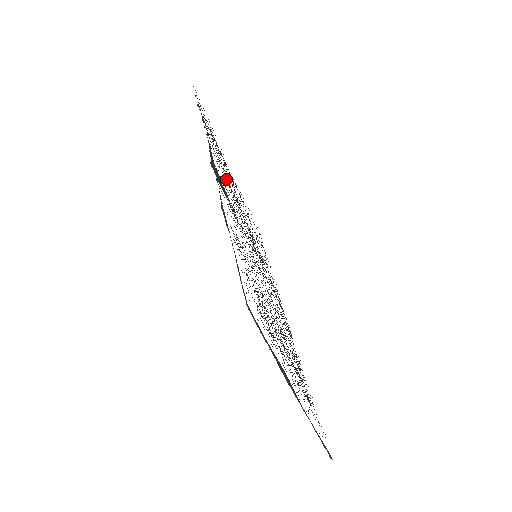
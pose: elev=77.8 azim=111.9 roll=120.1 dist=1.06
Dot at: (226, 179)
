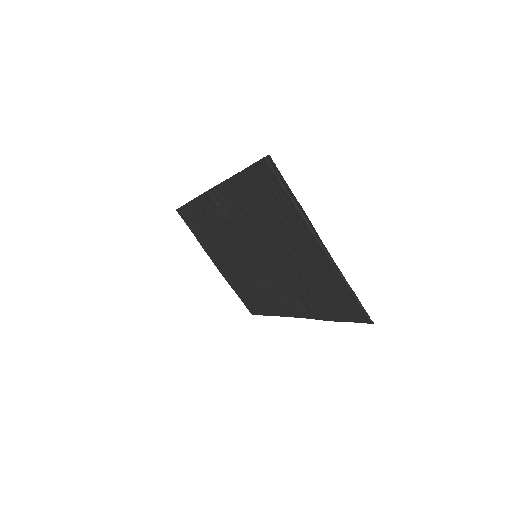
Dot at: (218, 228)
